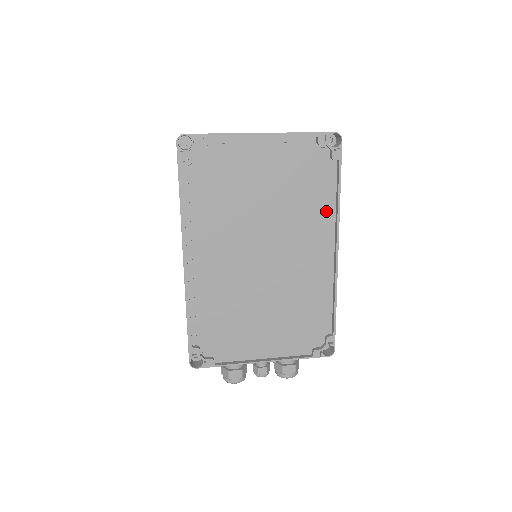
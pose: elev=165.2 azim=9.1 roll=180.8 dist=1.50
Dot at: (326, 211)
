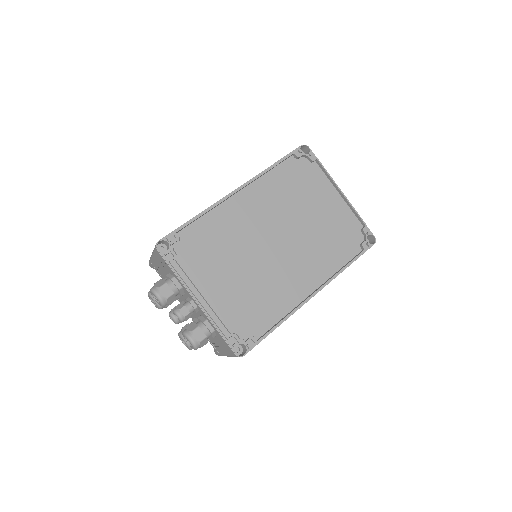
Dot at: (332, 264)
